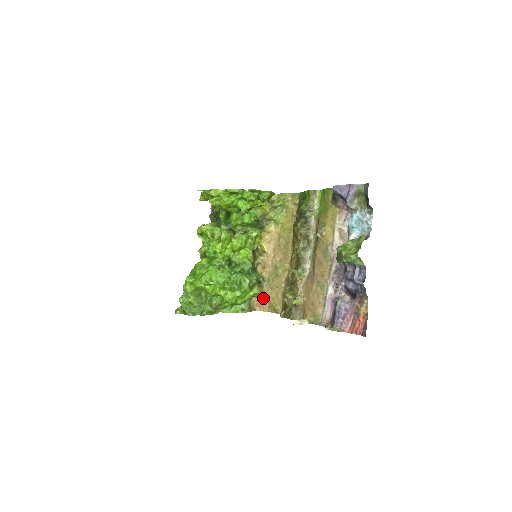
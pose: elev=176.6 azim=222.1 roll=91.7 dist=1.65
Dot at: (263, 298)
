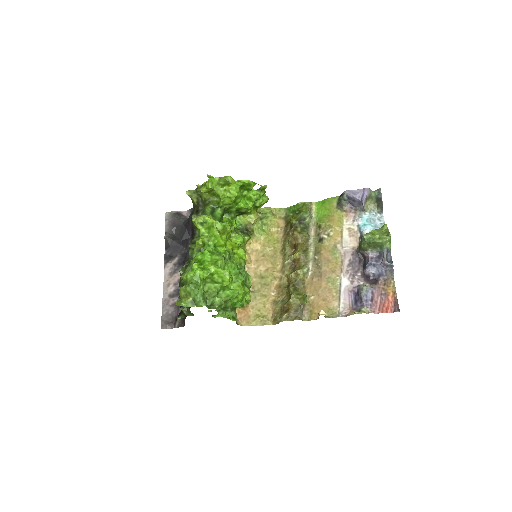
Dot at: (246, 311)
